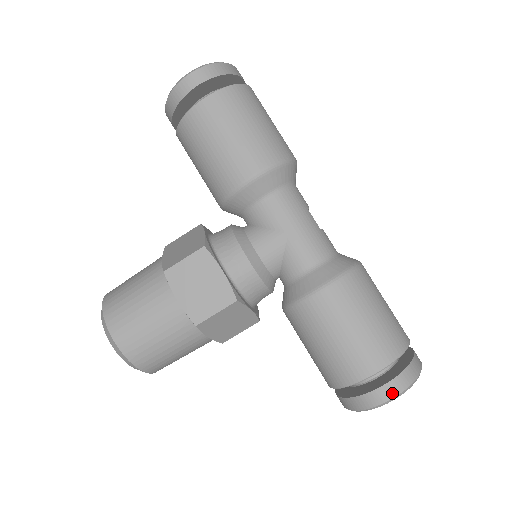
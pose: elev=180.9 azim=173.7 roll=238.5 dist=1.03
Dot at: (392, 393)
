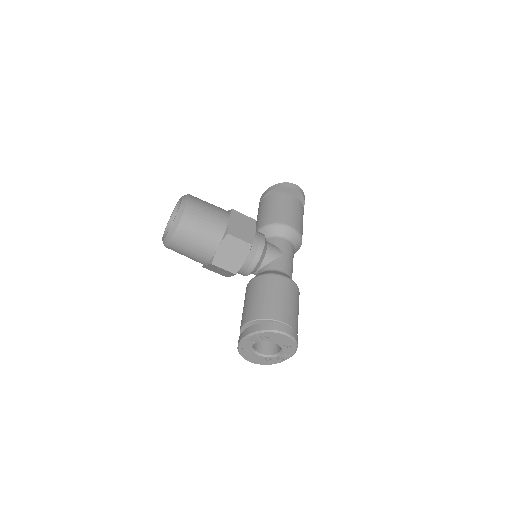
Dot at: (288, 331)
